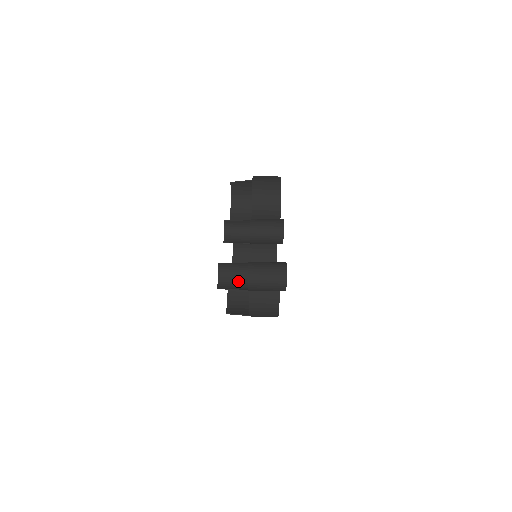
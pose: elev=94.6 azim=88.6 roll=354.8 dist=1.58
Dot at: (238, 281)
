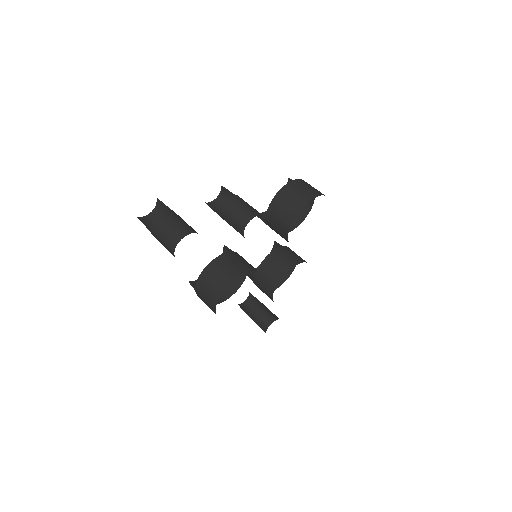
Dot at: occluded
